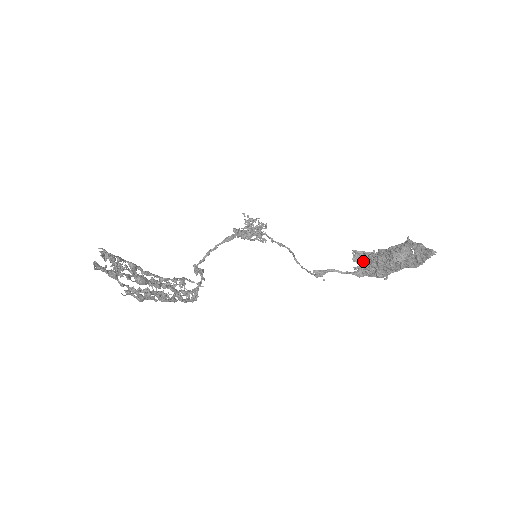
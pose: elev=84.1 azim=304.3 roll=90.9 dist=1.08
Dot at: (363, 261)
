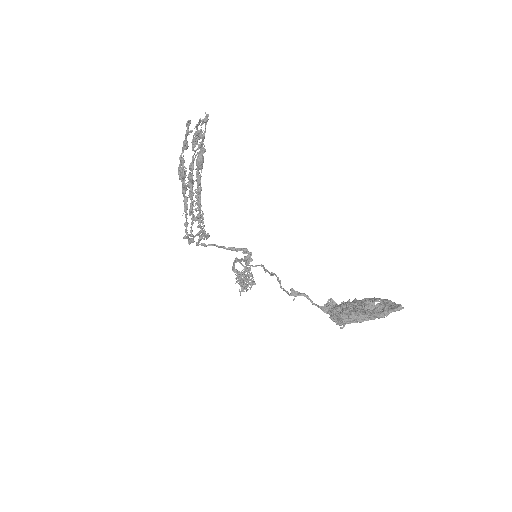
Dot at: occluded
